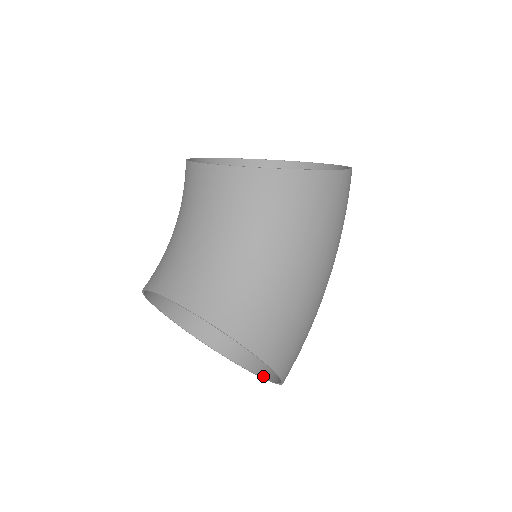
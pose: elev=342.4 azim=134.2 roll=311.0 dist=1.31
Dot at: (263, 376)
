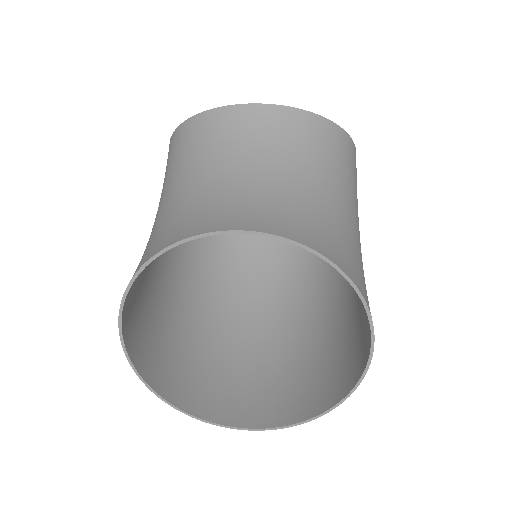
Dot at: (277, 425)
